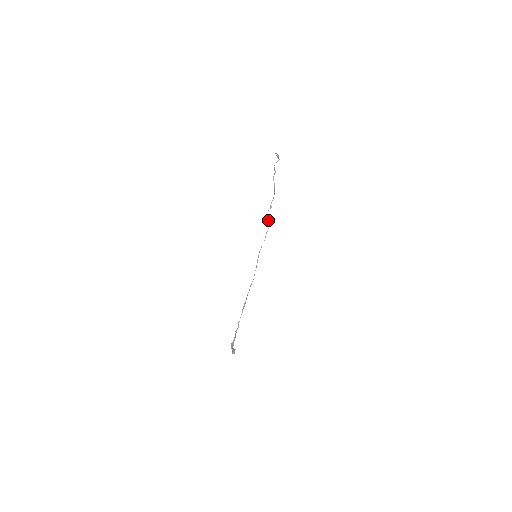
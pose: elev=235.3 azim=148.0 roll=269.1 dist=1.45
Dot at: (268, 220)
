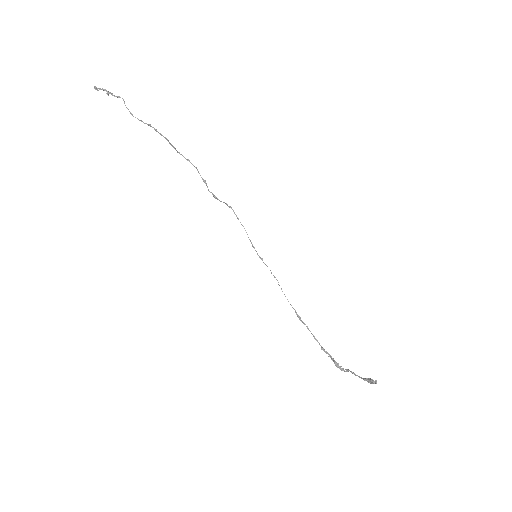
Dot at: (220, 201)
